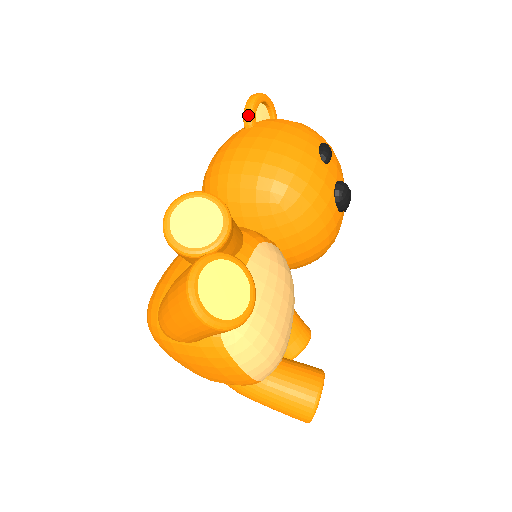
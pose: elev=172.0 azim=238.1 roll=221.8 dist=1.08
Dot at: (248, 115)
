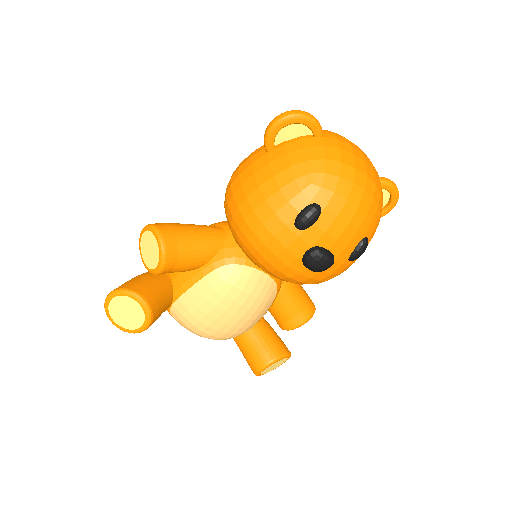
Dot at: (264, 140)
